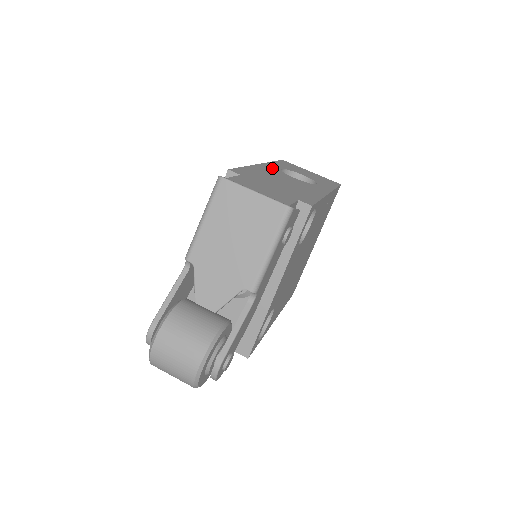
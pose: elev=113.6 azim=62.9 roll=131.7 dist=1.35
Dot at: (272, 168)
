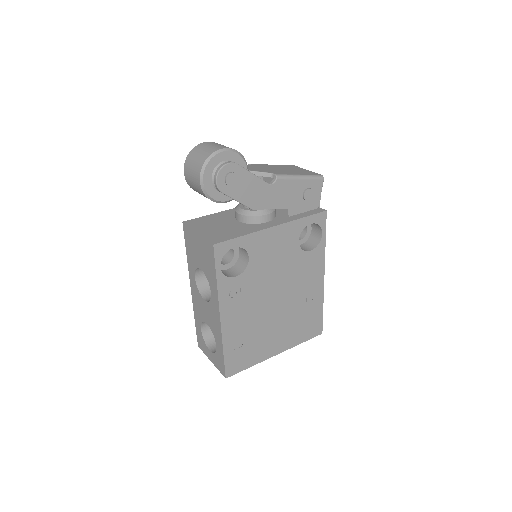
Dot at: occluded
